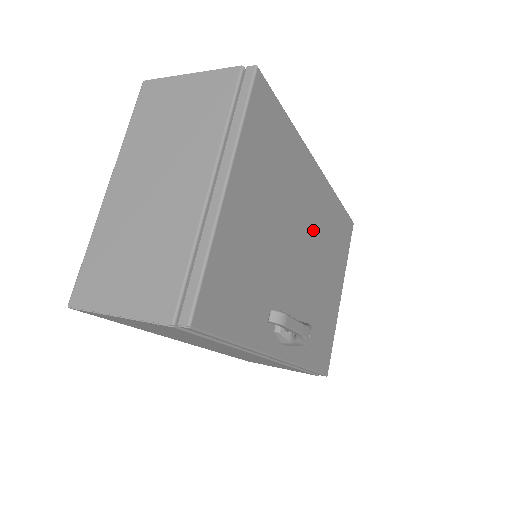
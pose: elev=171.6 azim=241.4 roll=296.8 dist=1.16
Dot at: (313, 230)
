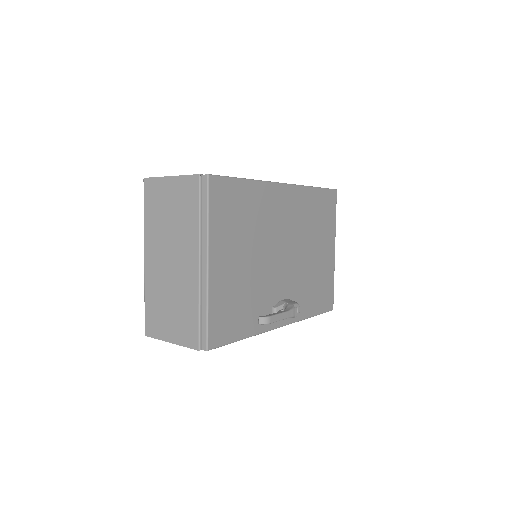
Dot at: (291, 230)
